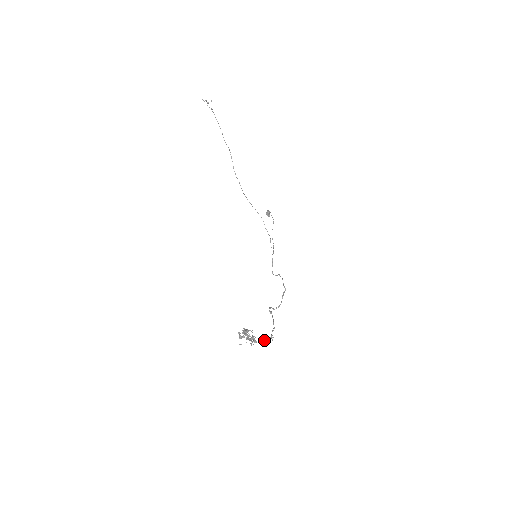
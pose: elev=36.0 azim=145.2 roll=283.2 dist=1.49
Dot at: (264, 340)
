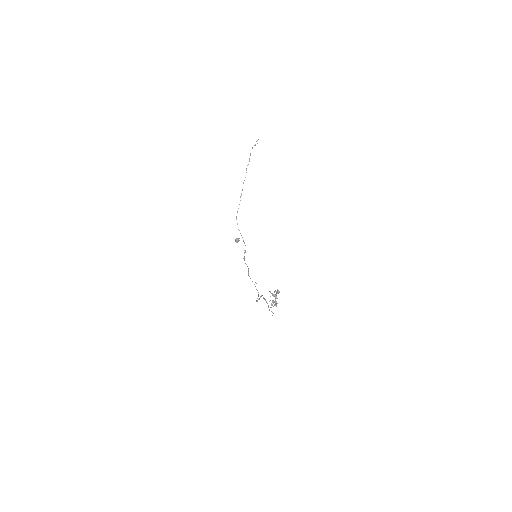
Dot at: occluded
